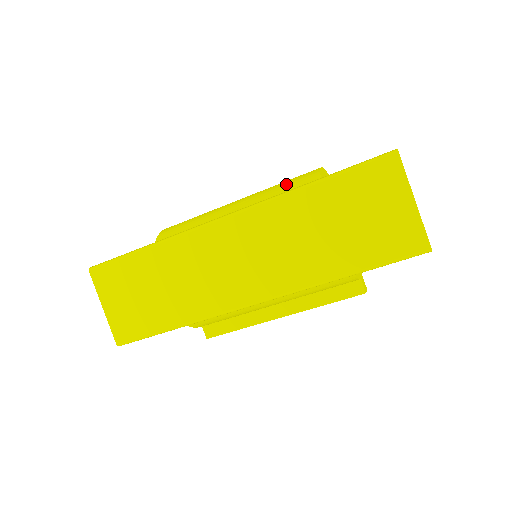
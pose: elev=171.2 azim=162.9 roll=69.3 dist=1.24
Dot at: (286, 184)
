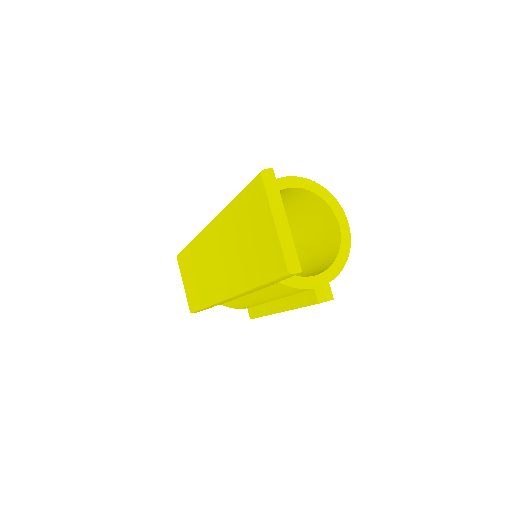
Dot at: occluded
